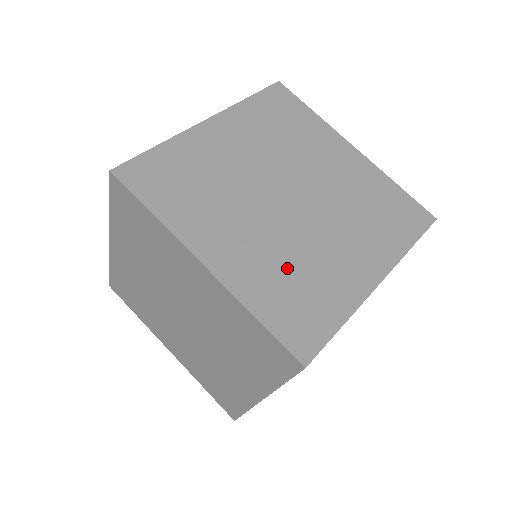
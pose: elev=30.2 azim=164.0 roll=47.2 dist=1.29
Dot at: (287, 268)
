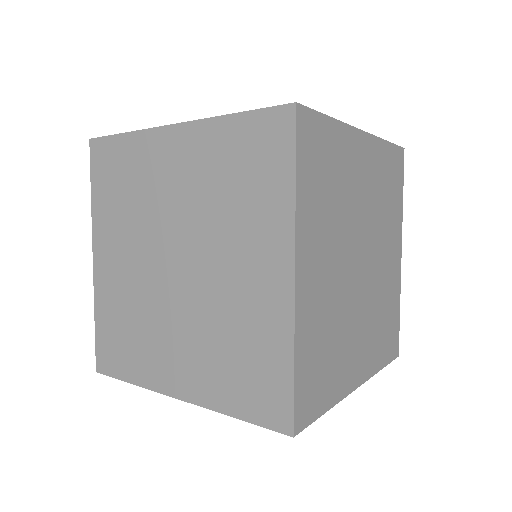
Dot at: (330, 329)
